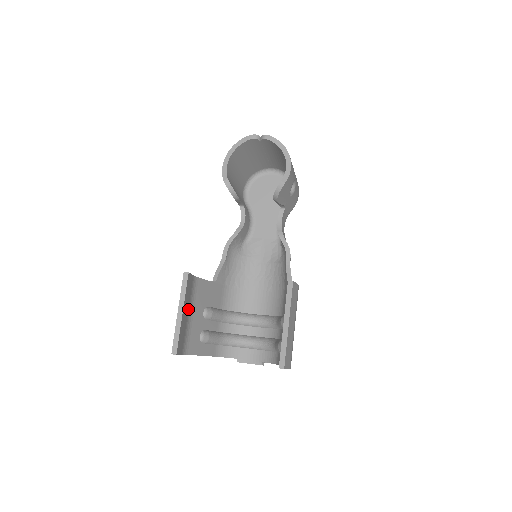
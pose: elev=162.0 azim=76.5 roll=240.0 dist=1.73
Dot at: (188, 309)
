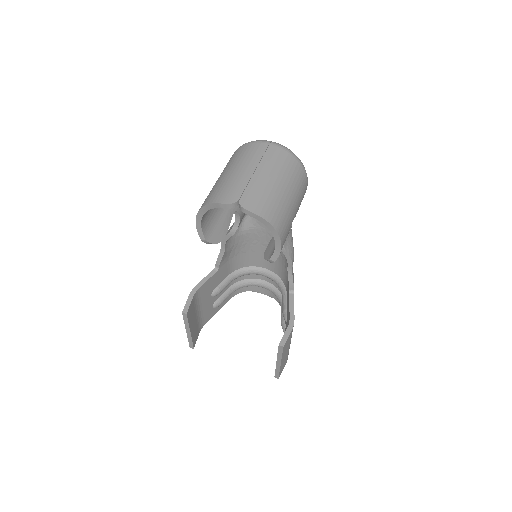
Dot at: (195, 314)
